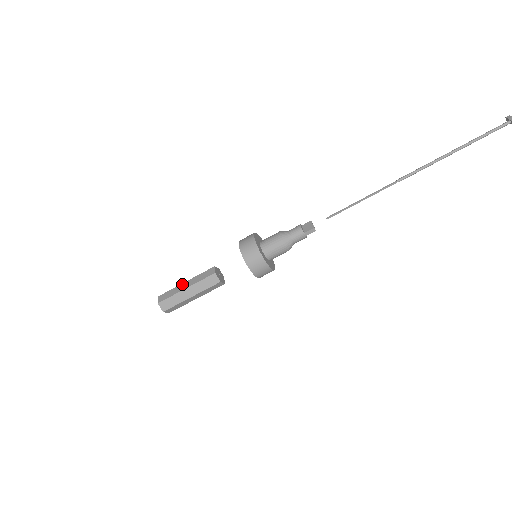
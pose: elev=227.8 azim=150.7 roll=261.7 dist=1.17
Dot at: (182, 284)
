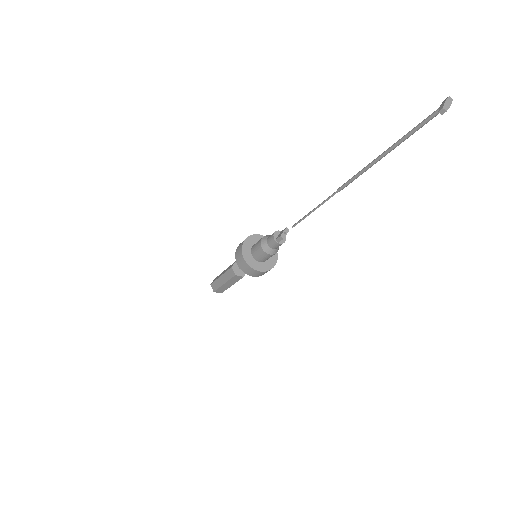
Dot at: occluded
